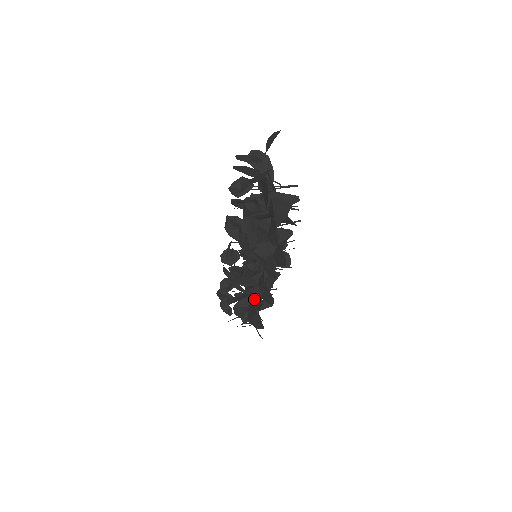
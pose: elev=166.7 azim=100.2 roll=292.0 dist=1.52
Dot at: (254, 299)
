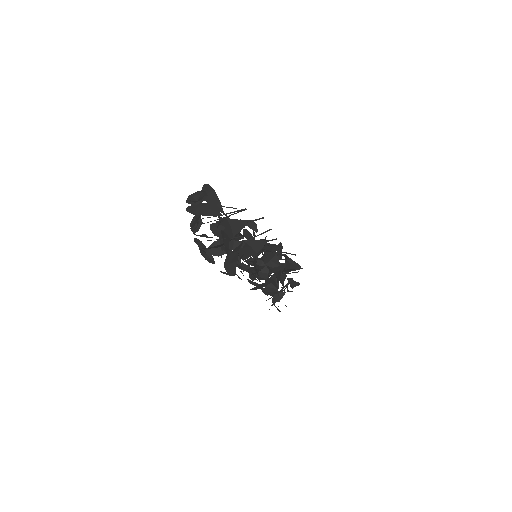
Dot at: occluded
